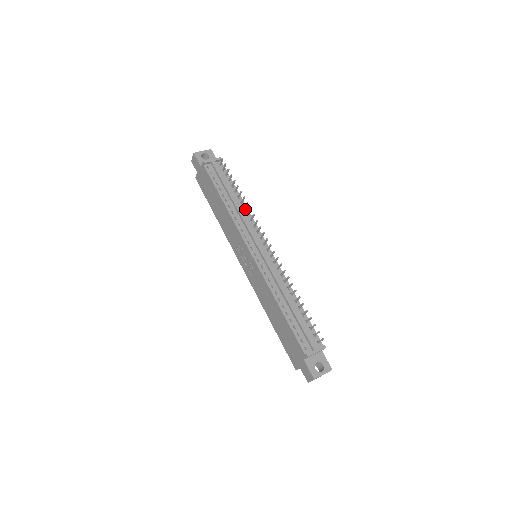
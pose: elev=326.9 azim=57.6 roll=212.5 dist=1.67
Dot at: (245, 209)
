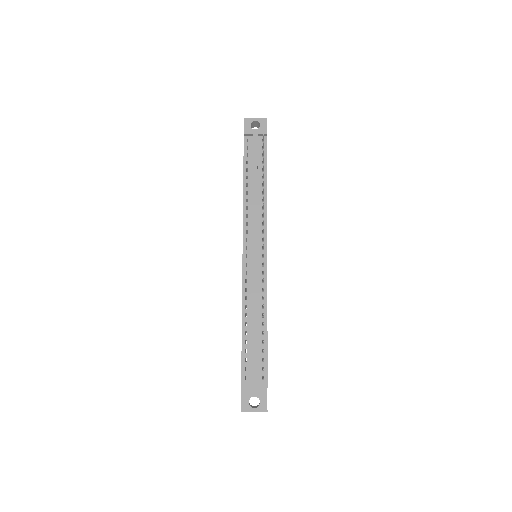
Dot at: (264, 201)
